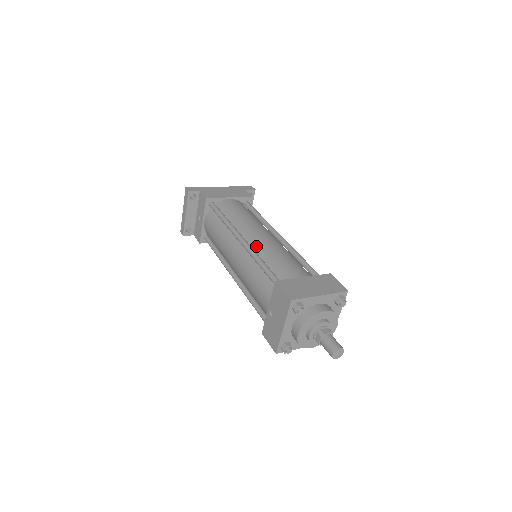
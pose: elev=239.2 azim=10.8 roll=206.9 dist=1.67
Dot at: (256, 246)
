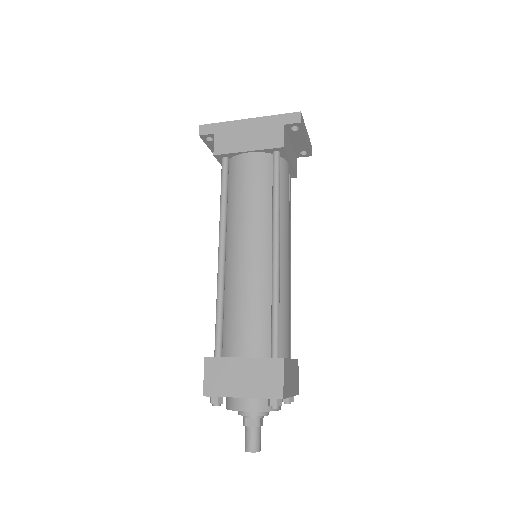
Dot at: (229, 272)
